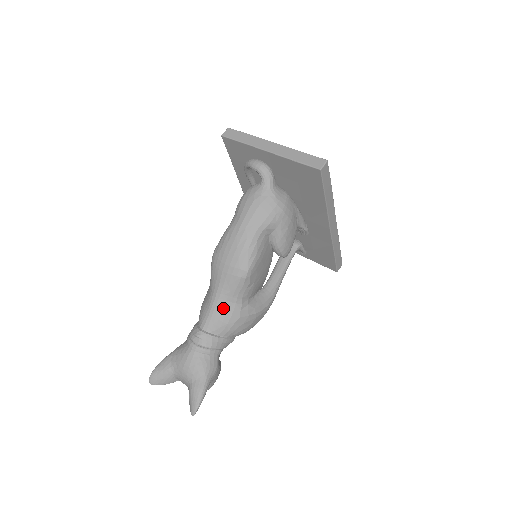
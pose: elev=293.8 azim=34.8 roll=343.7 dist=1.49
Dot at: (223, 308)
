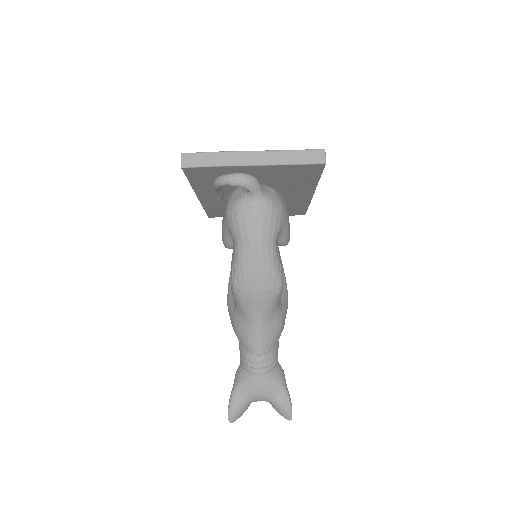
Dot at: (269, 326)
